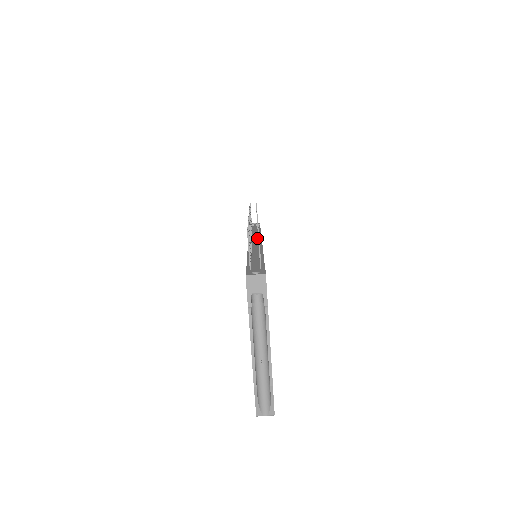
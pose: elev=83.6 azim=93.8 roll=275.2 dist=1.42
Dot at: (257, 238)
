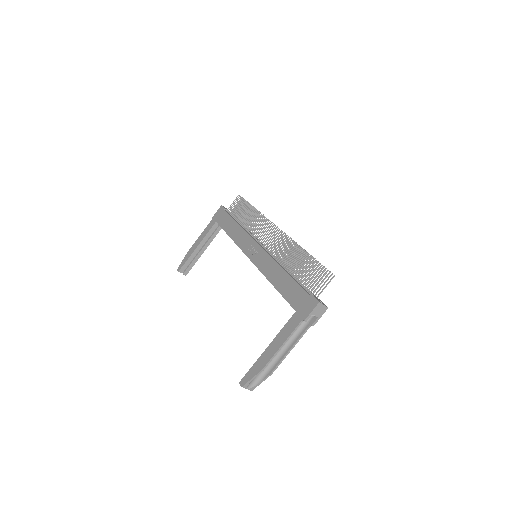
Dot at: occluded
